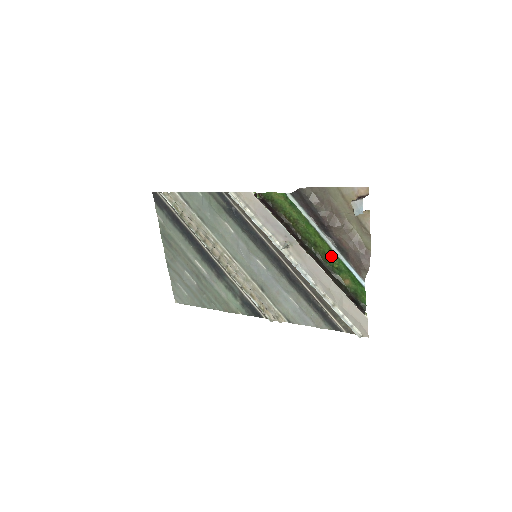
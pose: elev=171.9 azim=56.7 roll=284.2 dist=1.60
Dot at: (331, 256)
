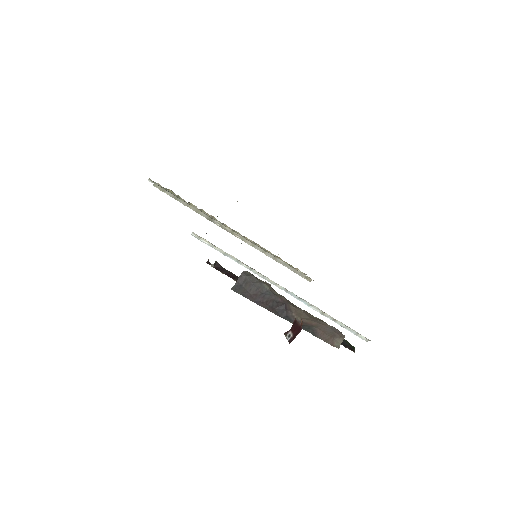
Dot at: occluded
